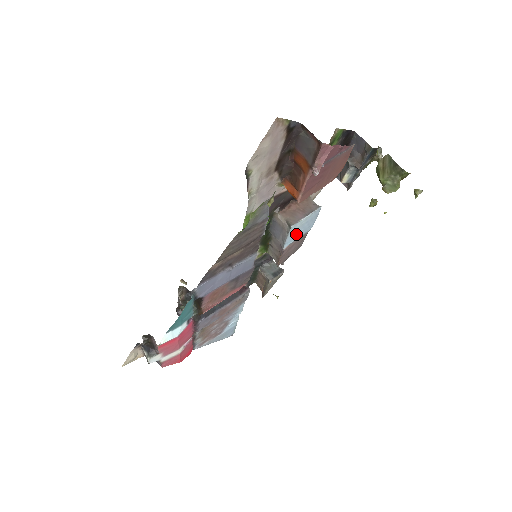
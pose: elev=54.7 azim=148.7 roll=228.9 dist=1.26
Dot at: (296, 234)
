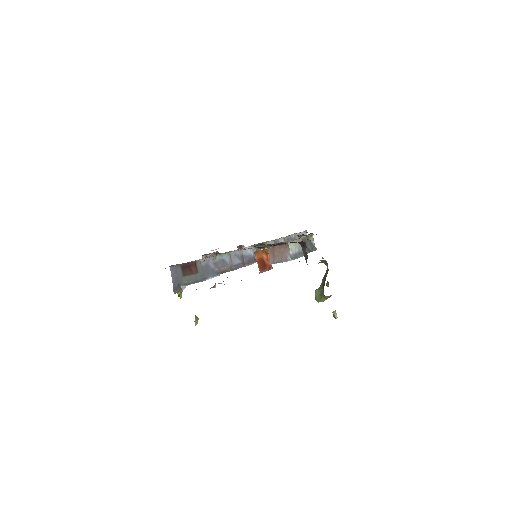
Dot at: occluded
